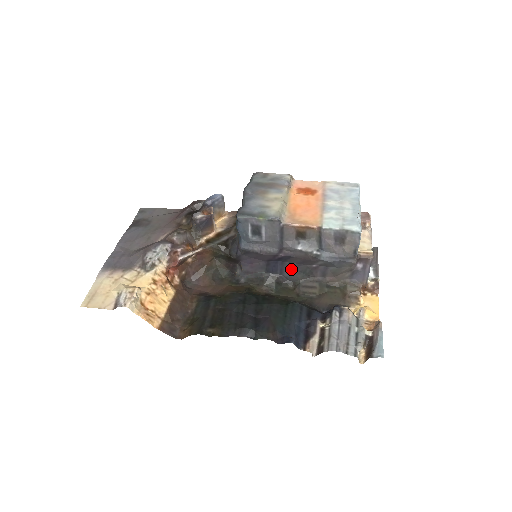
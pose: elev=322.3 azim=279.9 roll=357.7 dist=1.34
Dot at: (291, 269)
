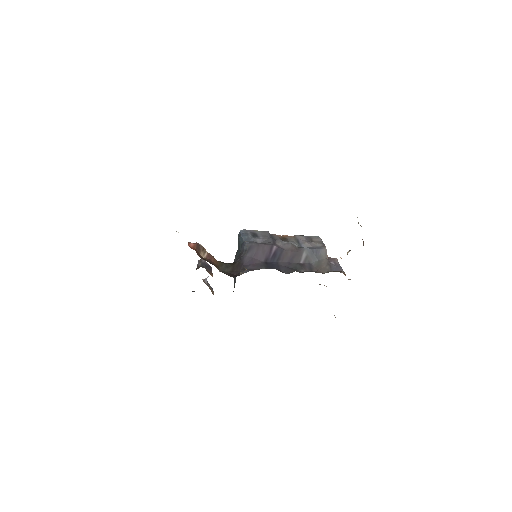
Dot at: (285, 267)
